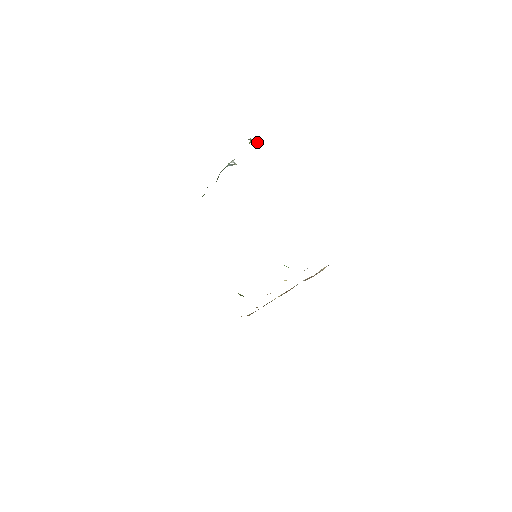
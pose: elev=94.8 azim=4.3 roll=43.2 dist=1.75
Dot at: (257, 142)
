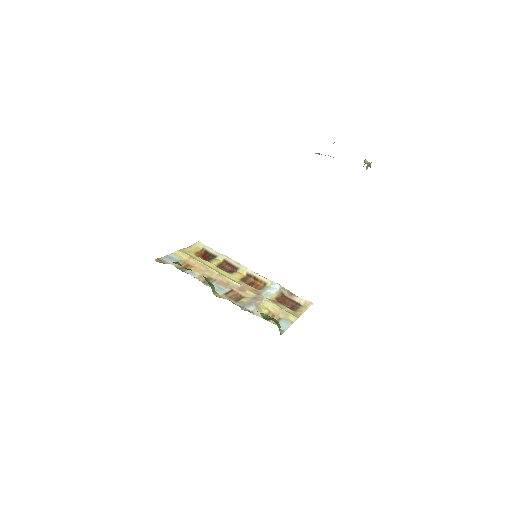
Dot at: (369, 166)
